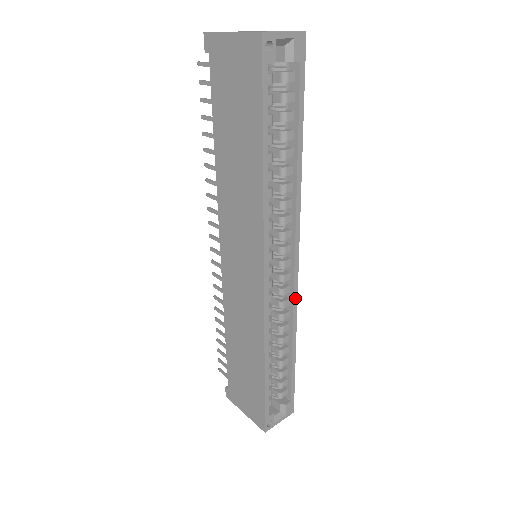
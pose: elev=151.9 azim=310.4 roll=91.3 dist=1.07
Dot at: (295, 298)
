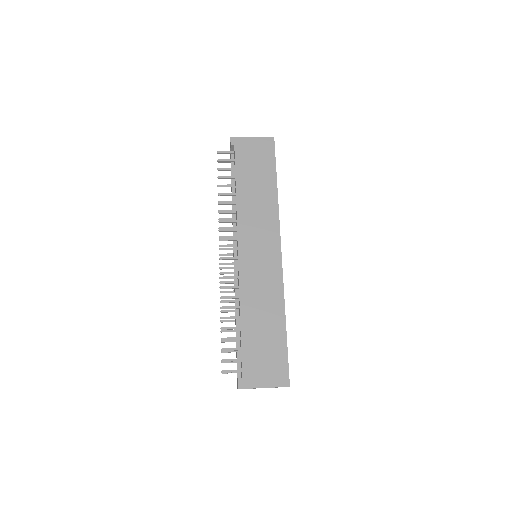
Dot at: occluded
